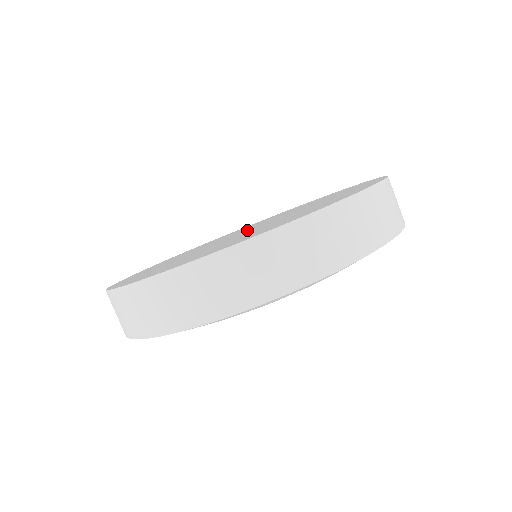
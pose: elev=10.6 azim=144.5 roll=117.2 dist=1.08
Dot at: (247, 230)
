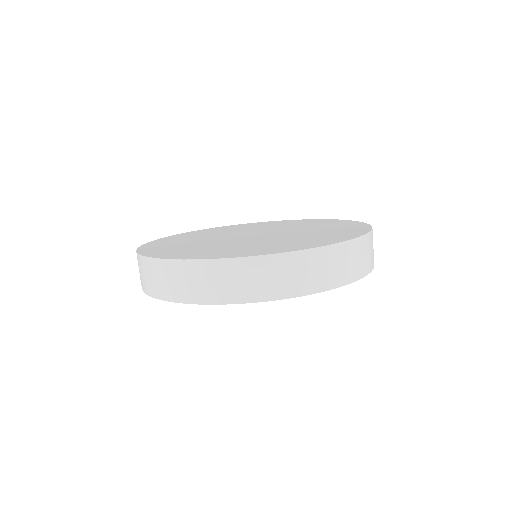
Dot at: (256, 234)
